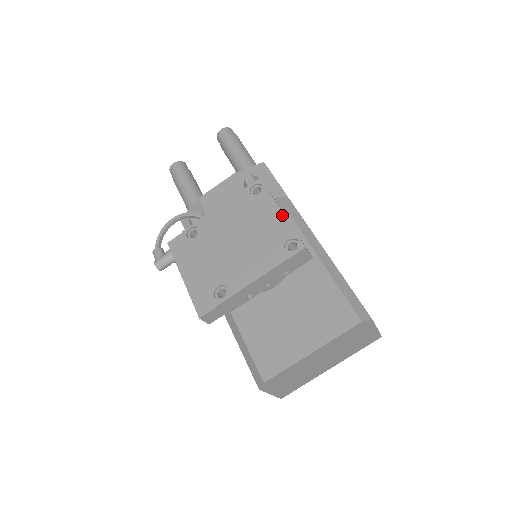
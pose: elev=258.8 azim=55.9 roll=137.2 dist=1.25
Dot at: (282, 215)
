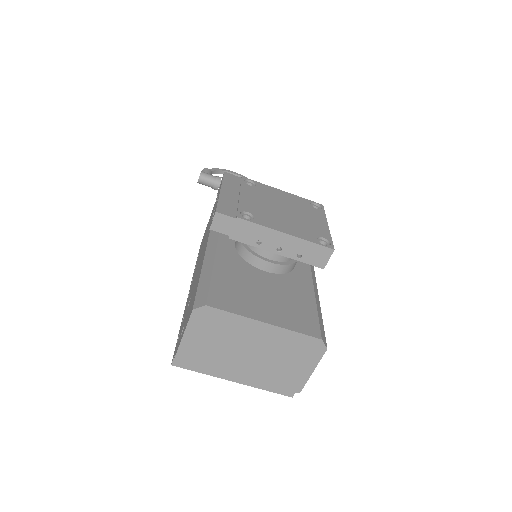
Dot at: (327, 227)
